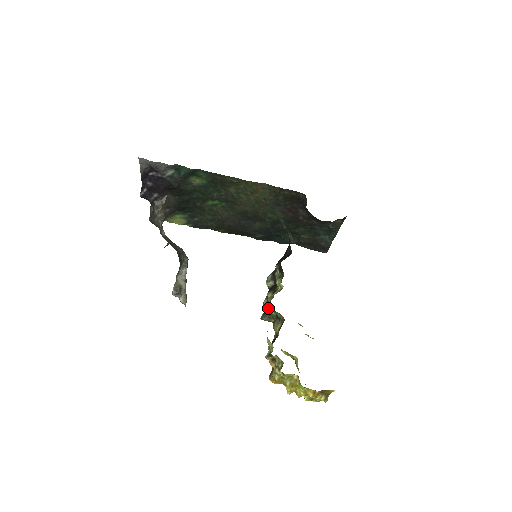
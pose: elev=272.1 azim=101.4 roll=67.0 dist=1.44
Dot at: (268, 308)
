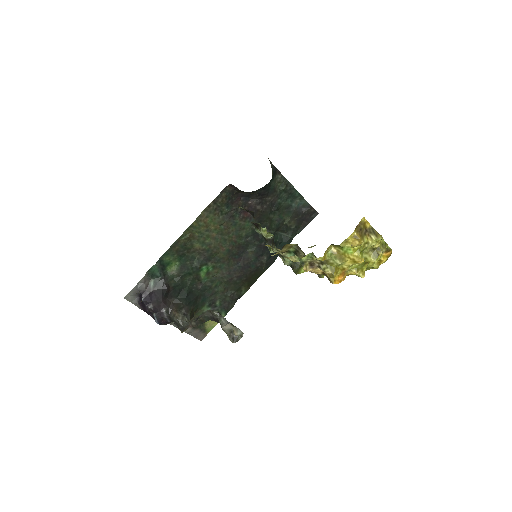
Dot at: occluded
